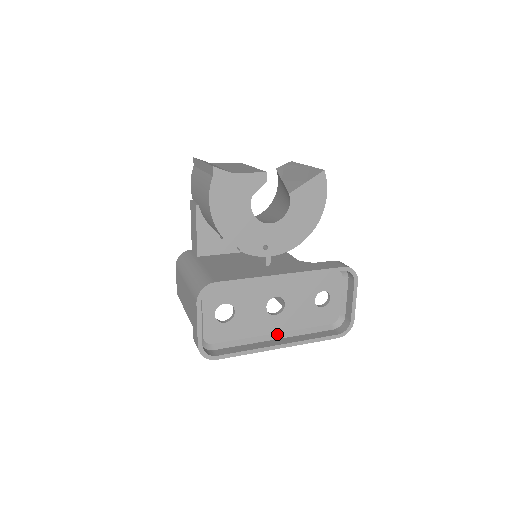
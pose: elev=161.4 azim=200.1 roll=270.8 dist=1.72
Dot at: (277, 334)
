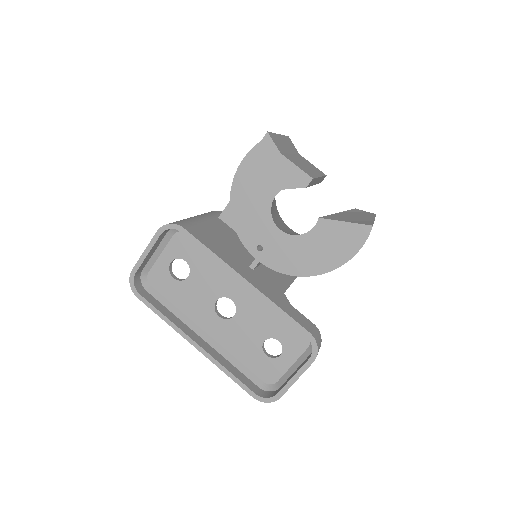
Dot at: (207, 335)
